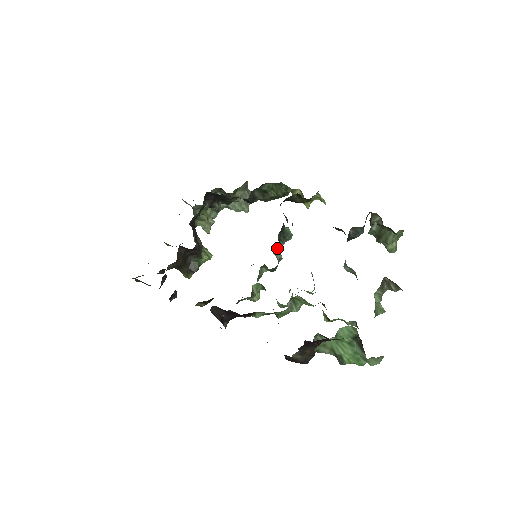
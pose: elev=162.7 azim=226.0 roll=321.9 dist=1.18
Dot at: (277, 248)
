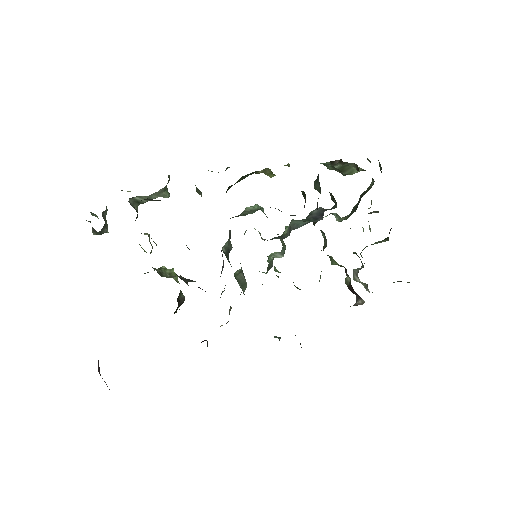
Dot at: occluded
